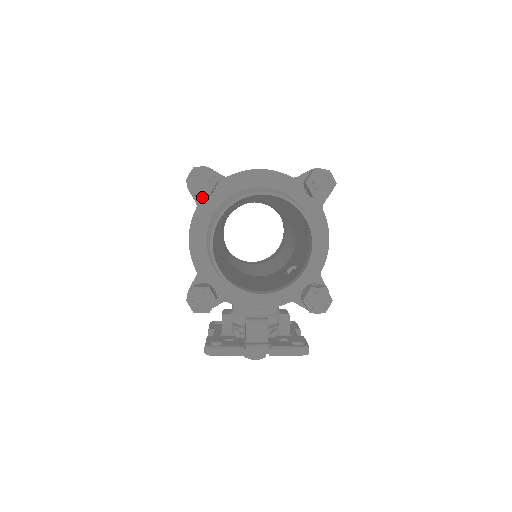
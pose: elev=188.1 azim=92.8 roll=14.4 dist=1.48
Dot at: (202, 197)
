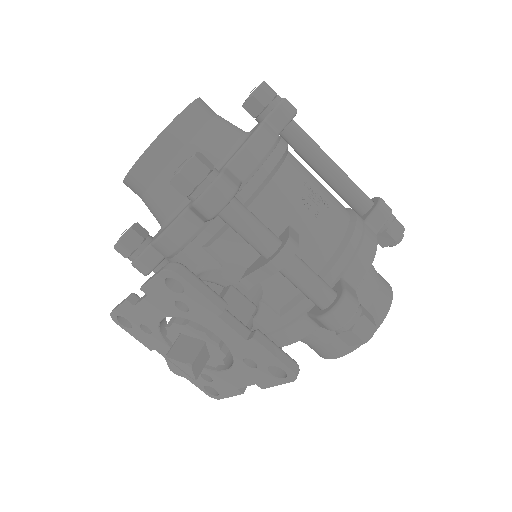
Dot at: occluded
